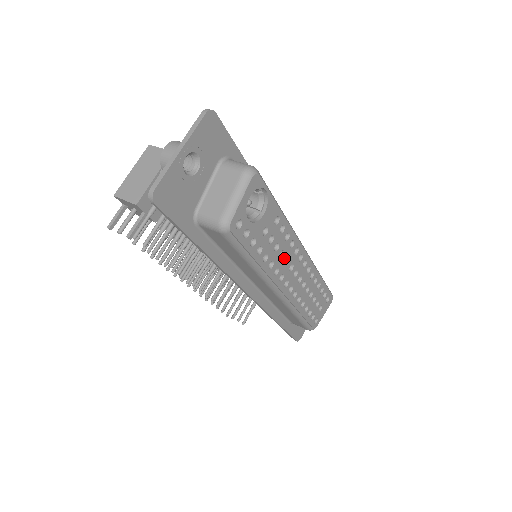
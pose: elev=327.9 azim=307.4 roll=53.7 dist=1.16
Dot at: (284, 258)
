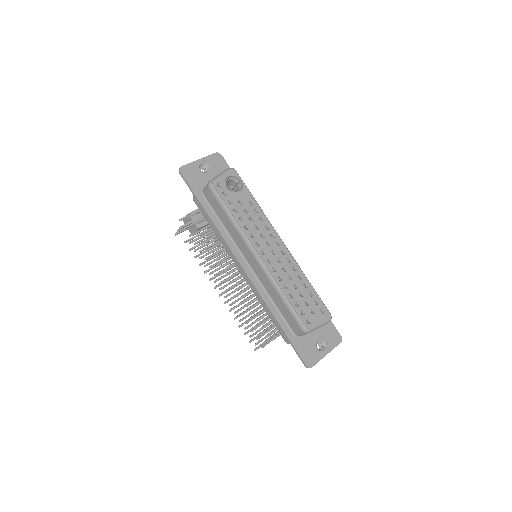
Dot at: (260, 232)
